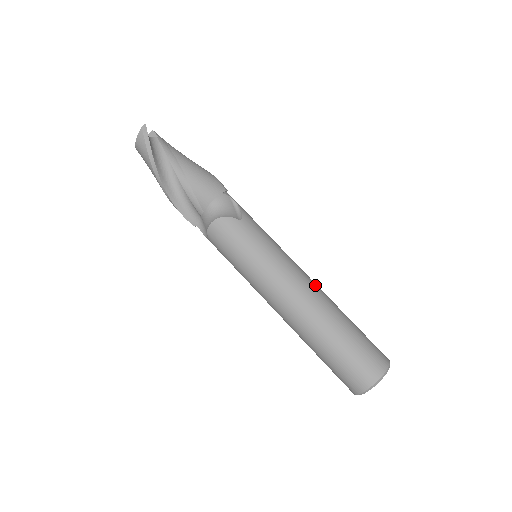
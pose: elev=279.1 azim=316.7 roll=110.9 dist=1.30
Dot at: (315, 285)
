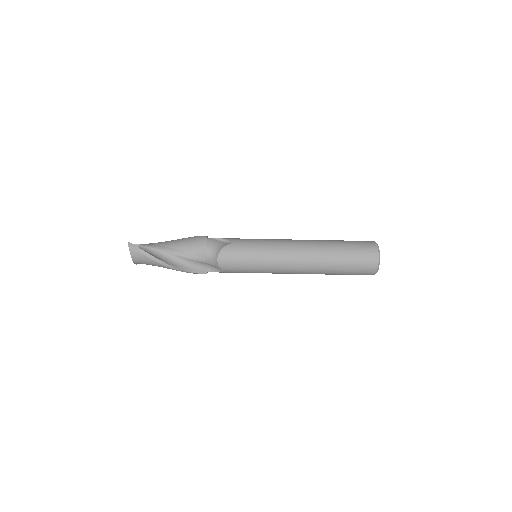
Dot at: (301, 240)
